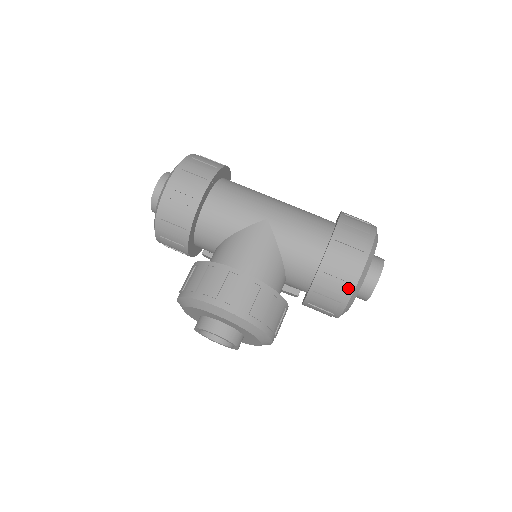
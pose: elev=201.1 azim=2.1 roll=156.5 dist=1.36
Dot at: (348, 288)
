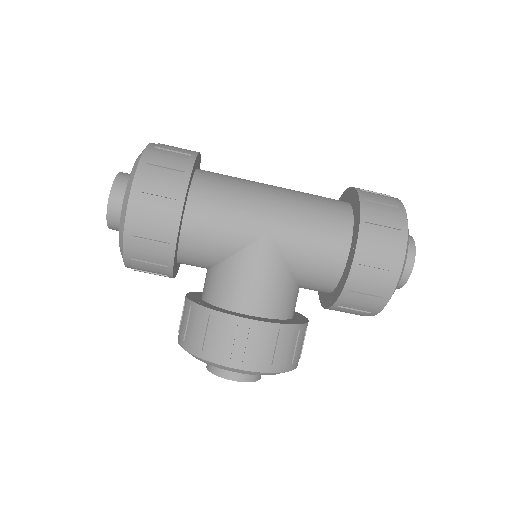
Dot at: (380, 302)
